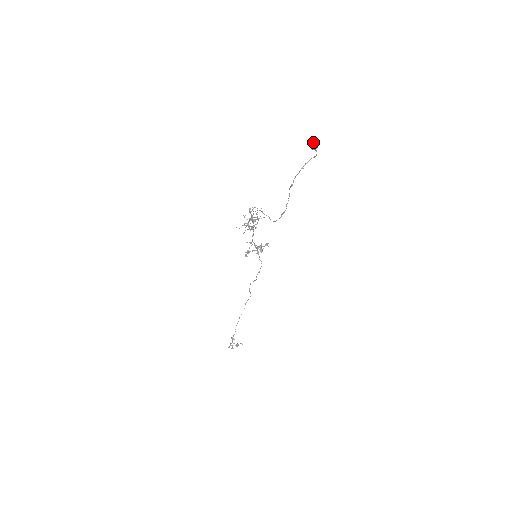
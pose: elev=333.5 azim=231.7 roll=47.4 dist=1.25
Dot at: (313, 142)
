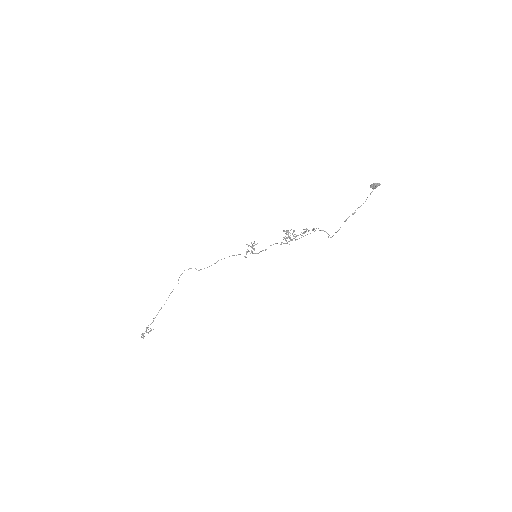
Dot at: (379, 185)
